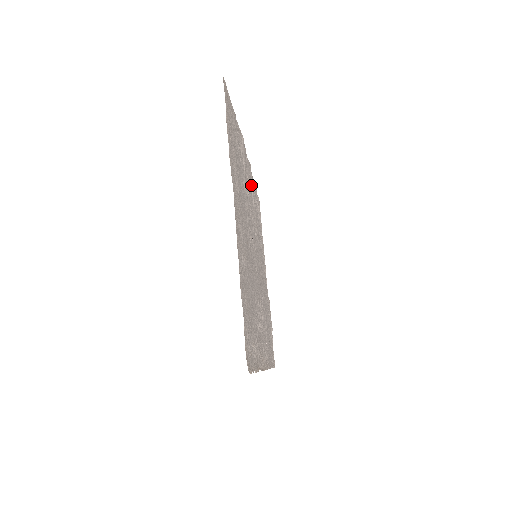
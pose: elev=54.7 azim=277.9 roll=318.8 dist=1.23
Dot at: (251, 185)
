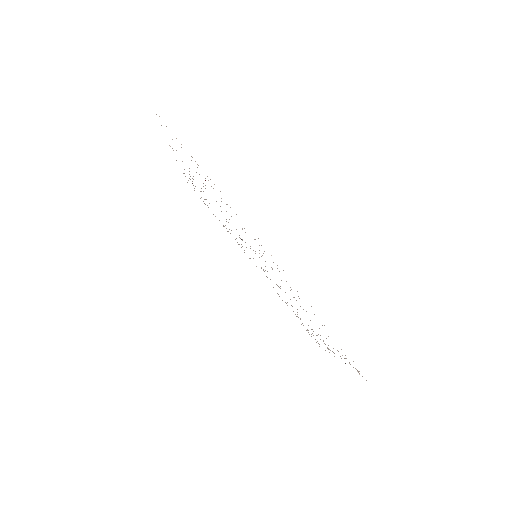
Dot at: occluded
